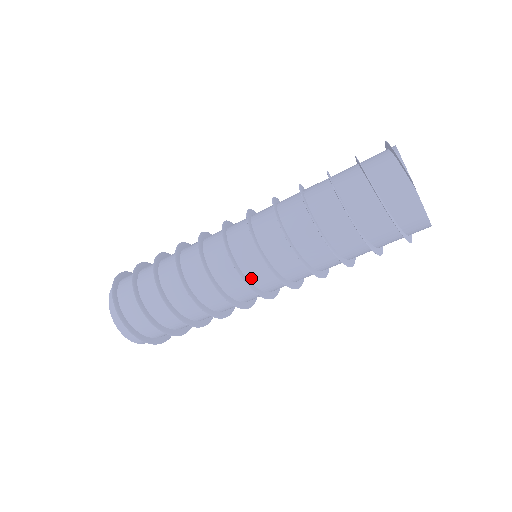
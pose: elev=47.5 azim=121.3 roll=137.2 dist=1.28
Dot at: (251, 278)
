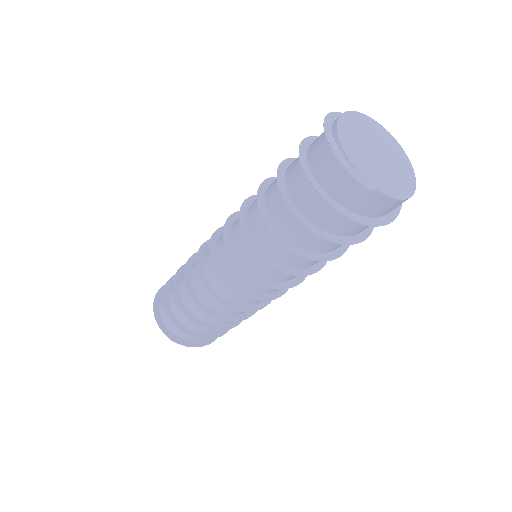
Dot at: (258, 292)
